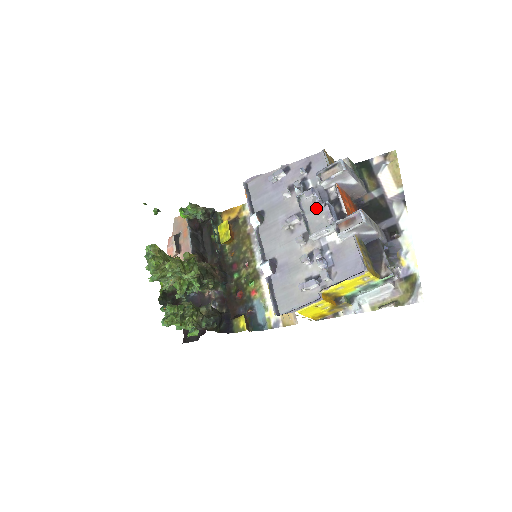
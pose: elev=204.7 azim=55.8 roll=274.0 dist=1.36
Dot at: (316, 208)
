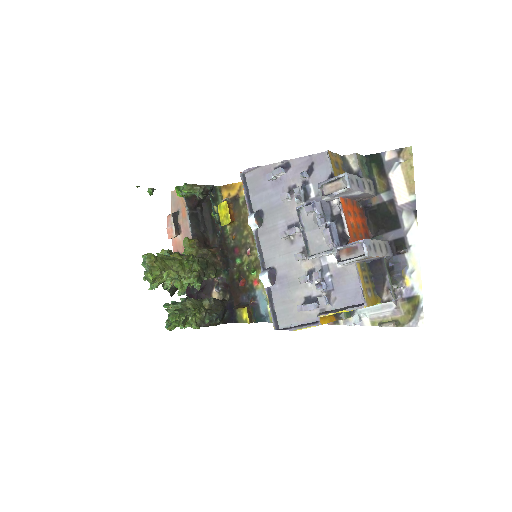
Dot at: (317, 226)
